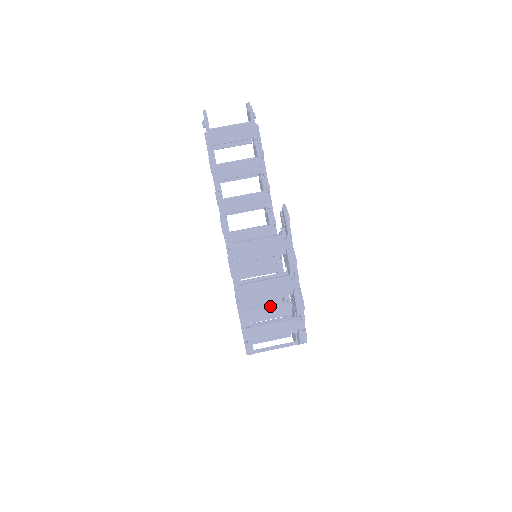
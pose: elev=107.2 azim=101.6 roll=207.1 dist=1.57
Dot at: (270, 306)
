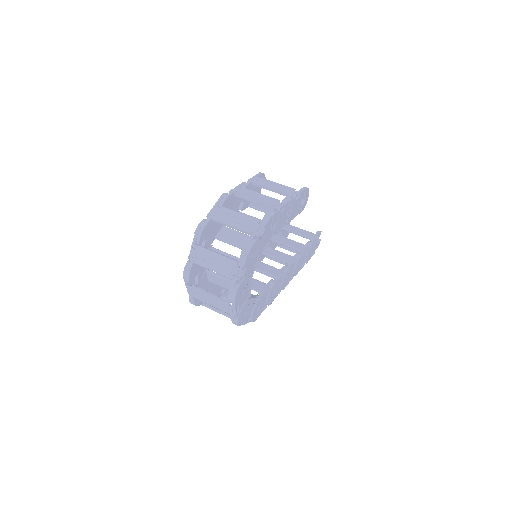
Dot at: occluded
